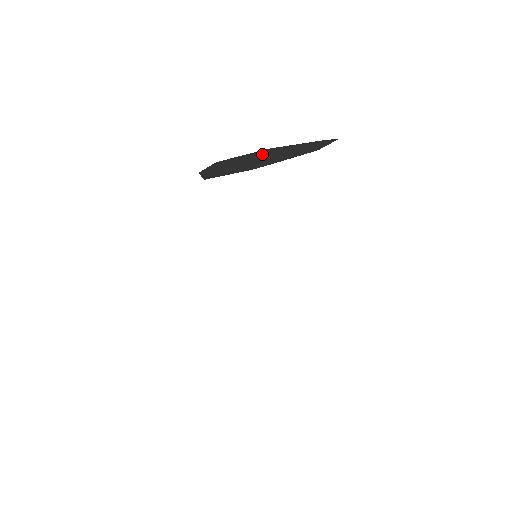
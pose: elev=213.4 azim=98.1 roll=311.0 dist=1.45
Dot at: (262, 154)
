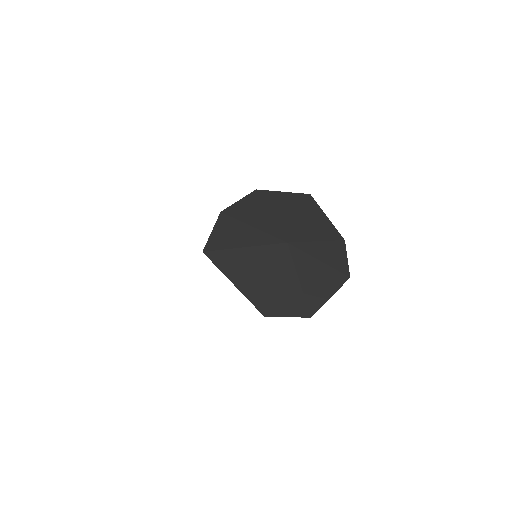
Dot at: occluded
